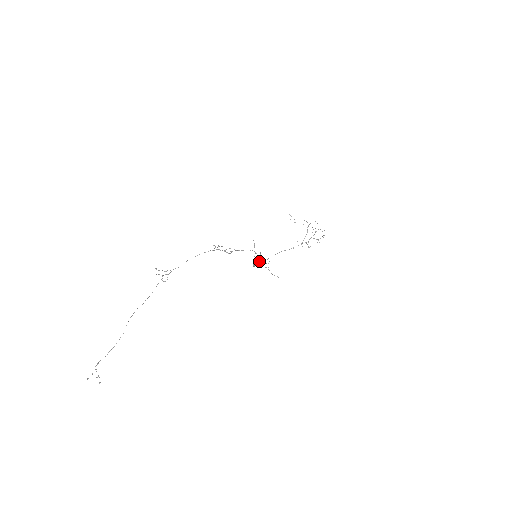
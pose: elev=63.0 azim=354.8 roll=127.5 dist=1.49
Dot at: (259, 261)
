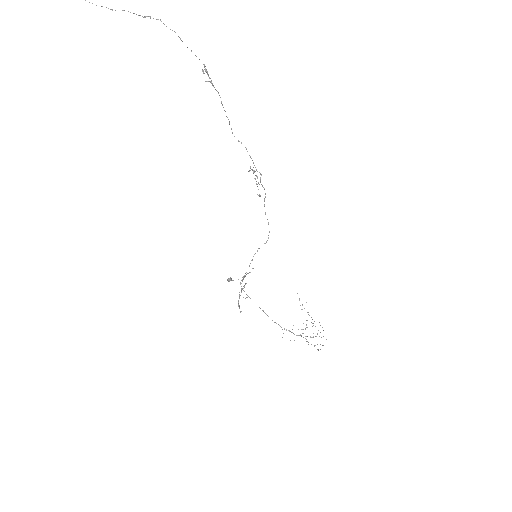
Dot at: (241, 280)
